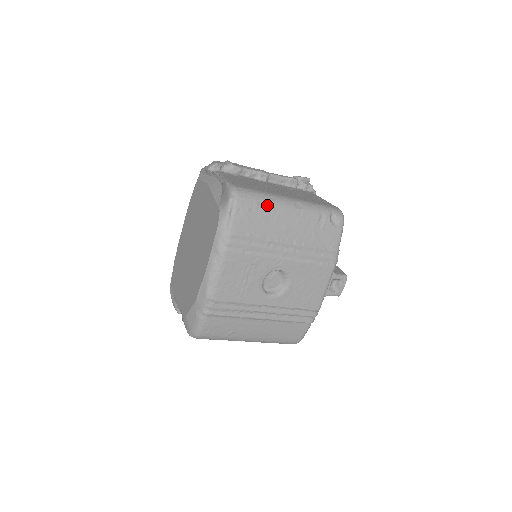
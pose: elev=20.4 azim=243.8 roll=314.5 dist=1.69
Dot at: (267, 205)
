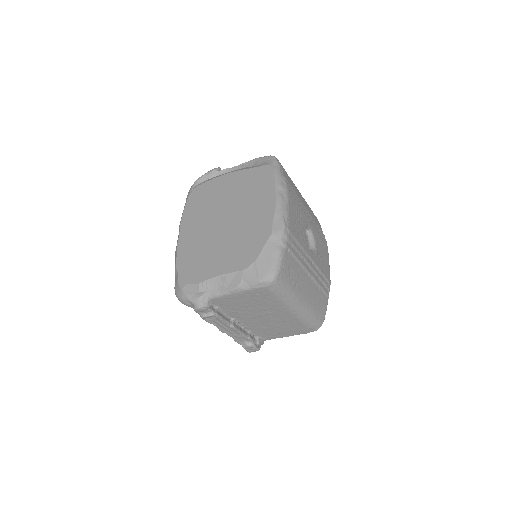
Dot at: occluded
